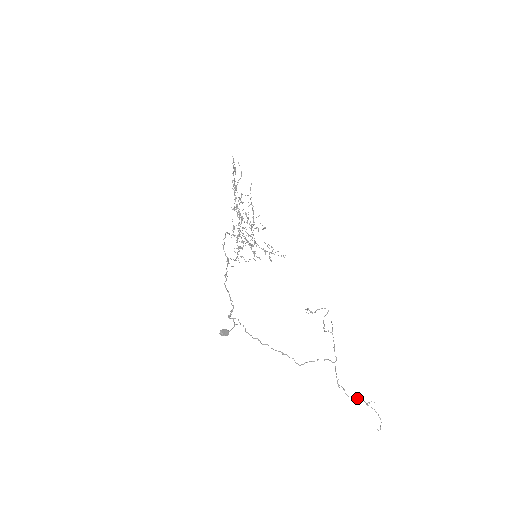
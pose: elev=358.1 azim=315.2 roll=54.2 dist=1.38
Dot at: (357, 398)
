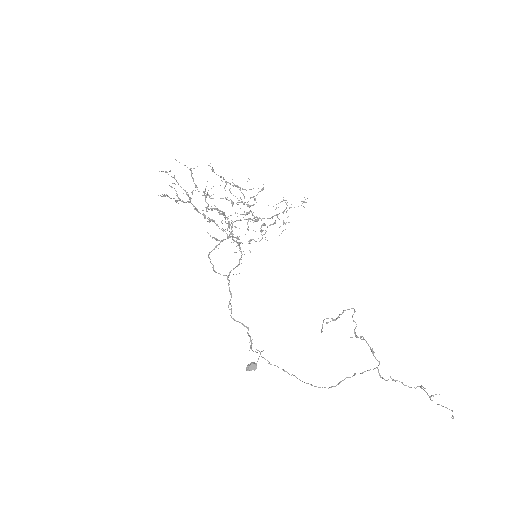
Dot at: (420, 386)
